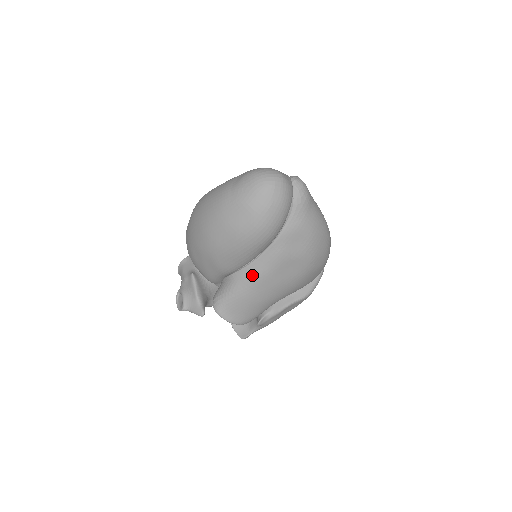
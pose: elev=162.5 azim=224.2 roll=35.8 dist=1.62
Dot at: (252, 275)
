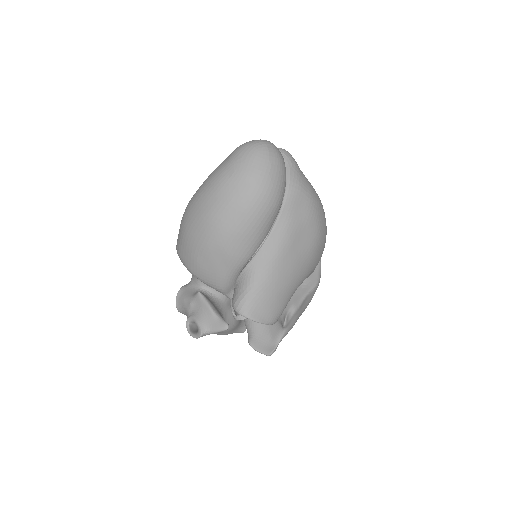
Dot at: (269, 256)
